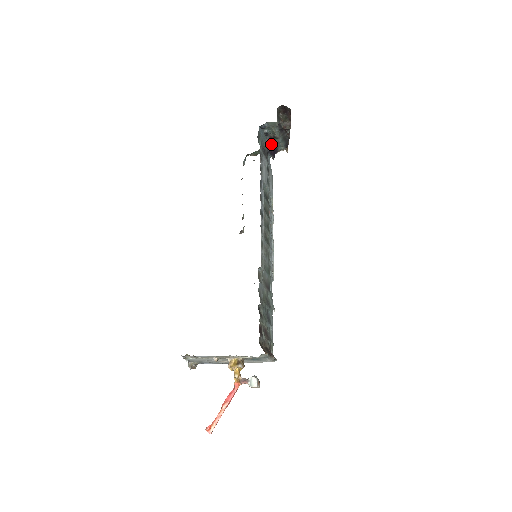
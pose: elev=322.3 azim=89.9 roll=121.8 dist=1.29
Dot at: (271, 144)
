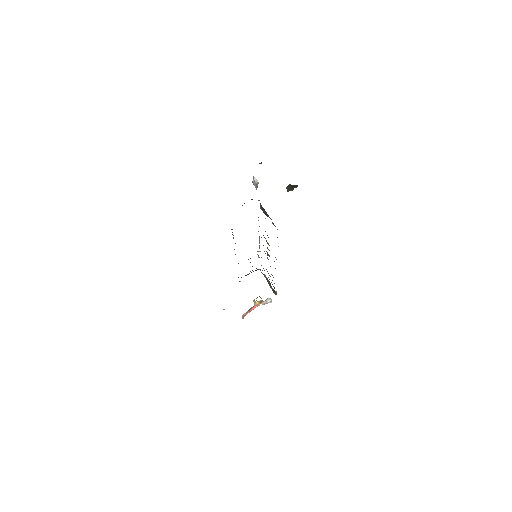
Dot at: occluded
